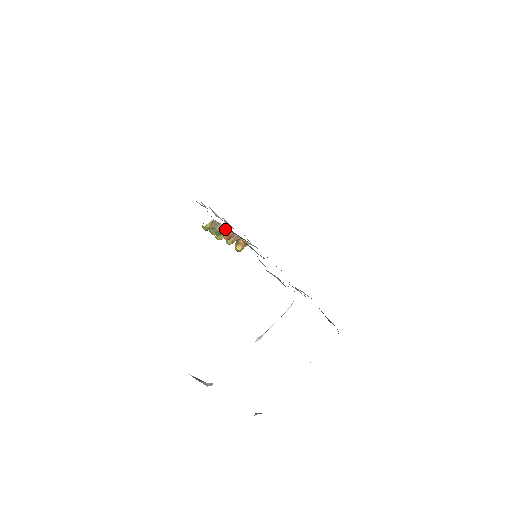
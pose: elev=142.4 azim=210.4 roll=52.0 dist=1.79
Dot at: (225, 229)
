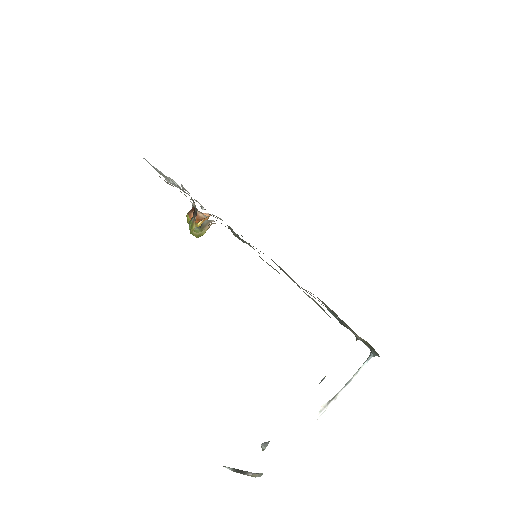
Dot at: occluded
